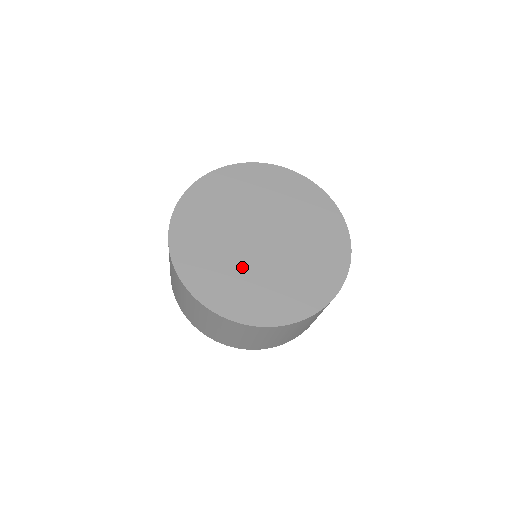
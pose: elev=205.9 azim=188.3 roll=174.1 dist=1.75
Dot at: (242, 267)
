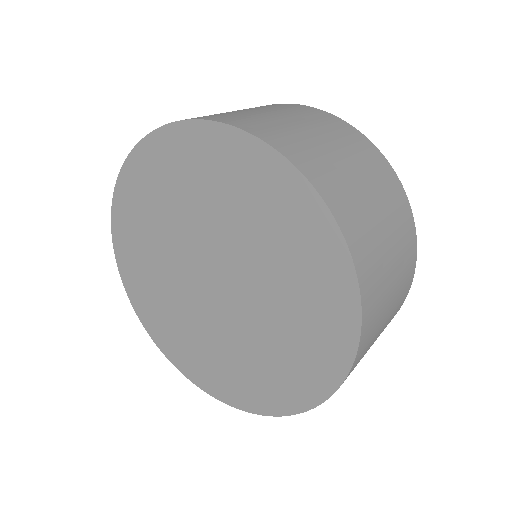
Dot at: (178, 299)
